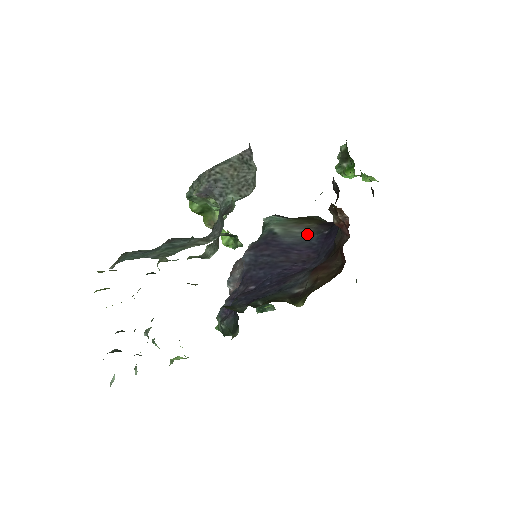
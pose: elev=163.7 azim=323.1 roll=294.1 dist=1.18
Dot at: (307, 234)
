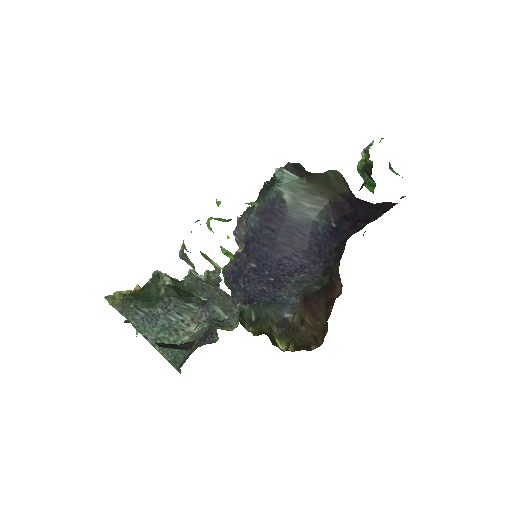
Dot at: (315, 214)
